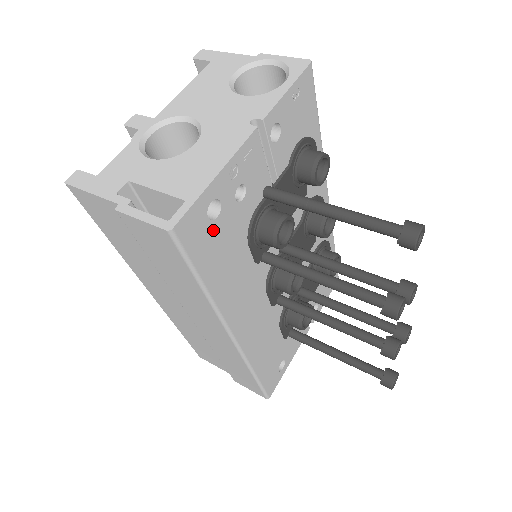
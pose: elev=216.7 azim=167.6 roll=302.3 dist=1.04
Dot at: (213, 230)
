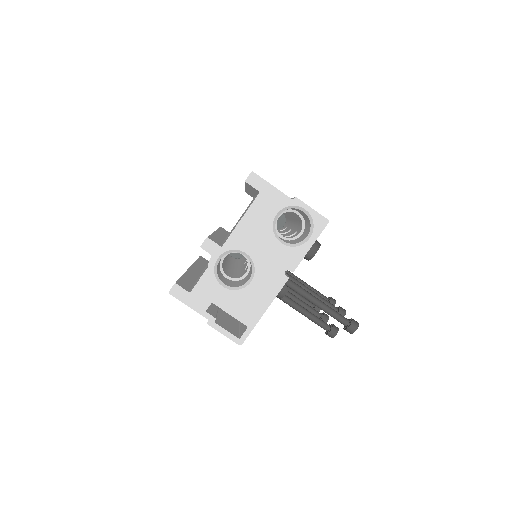
Dot at: occluded
